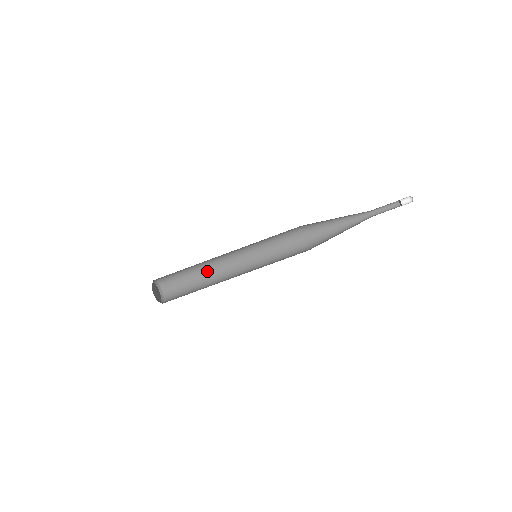
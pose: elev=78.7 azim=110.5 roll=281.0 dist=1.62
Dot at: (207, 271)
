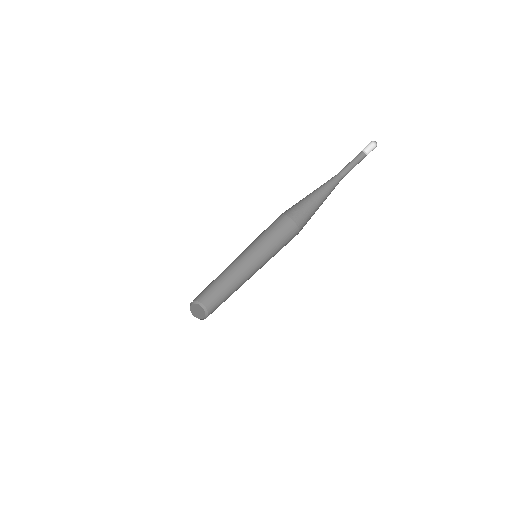
Dot at: (224, 276)
